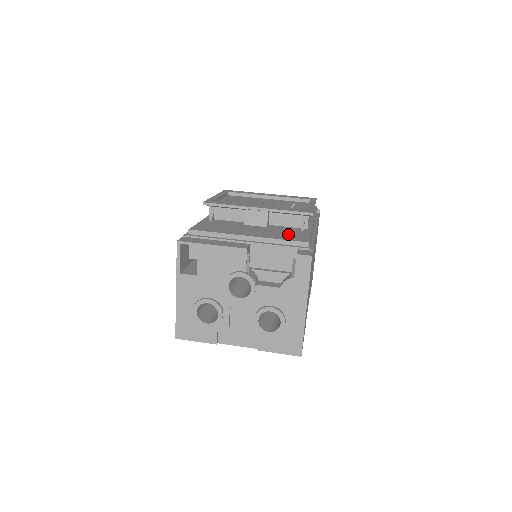
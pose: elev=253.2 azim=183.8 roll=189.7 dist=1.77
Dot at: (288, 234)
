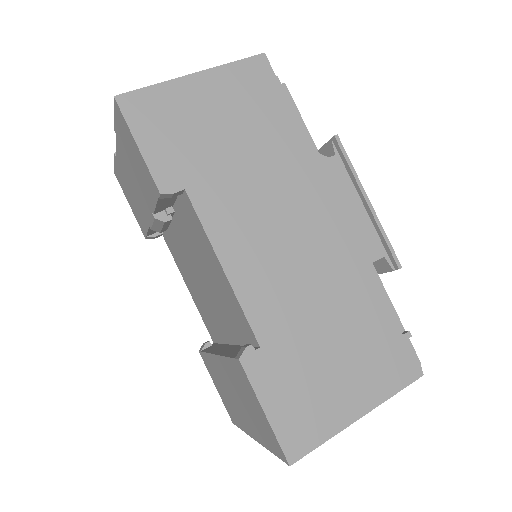
Dot at: occluded
